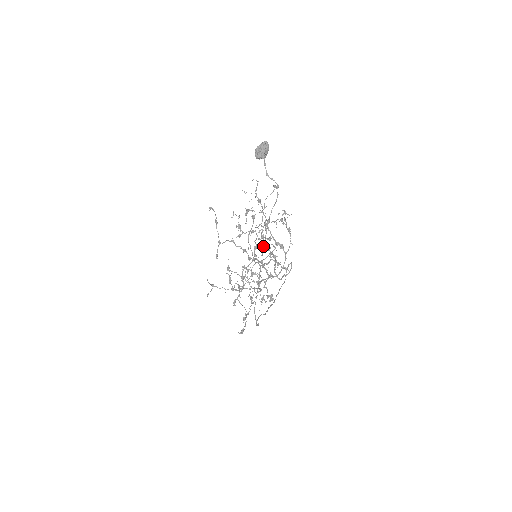
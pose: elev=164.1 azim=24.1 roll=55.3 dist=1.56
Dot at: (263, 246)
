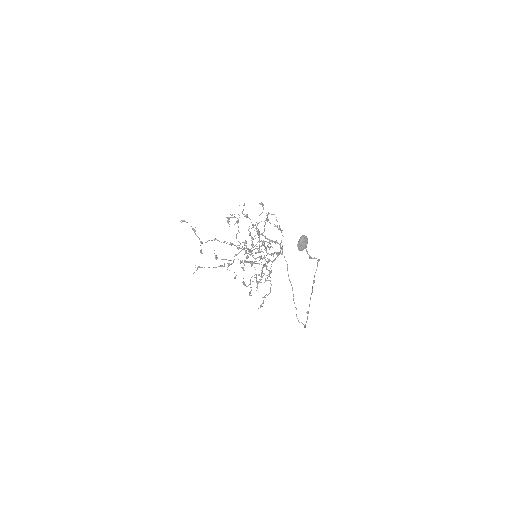
Dot at: occluded
